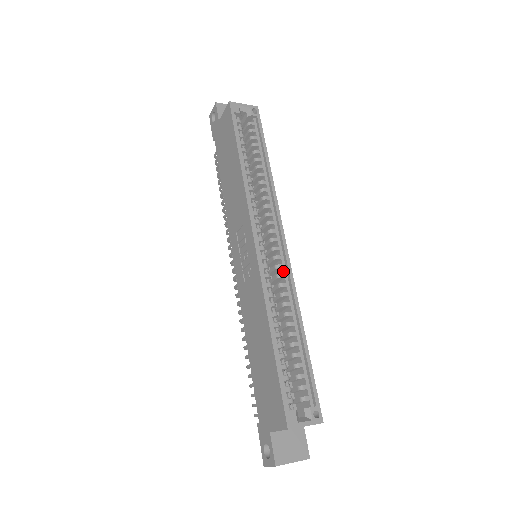
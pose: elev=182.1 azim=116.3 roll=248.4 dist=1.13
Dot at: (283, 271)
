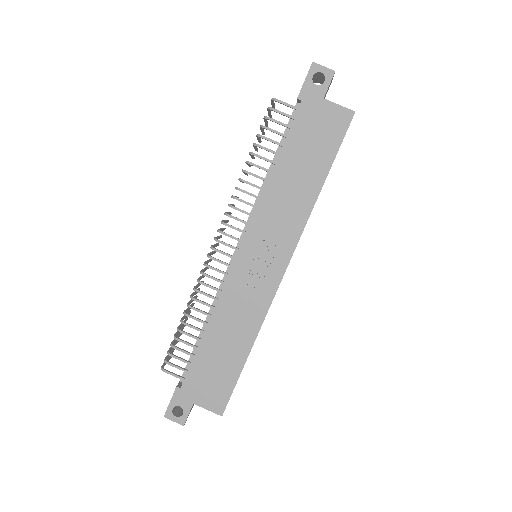
Dot at: occluded
